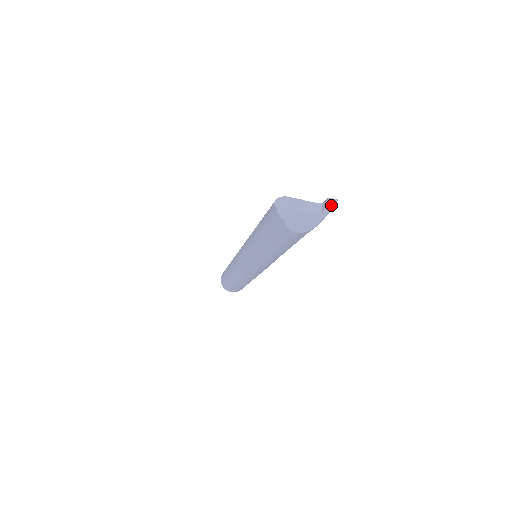
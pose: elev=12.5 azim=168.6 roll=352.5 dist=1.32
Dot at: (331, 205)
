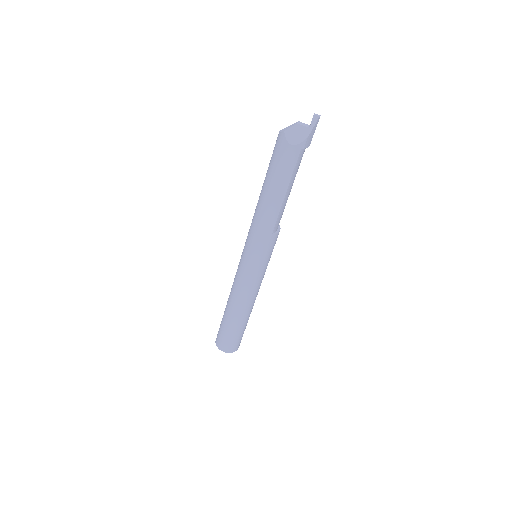
Dot at: (316, 118)
